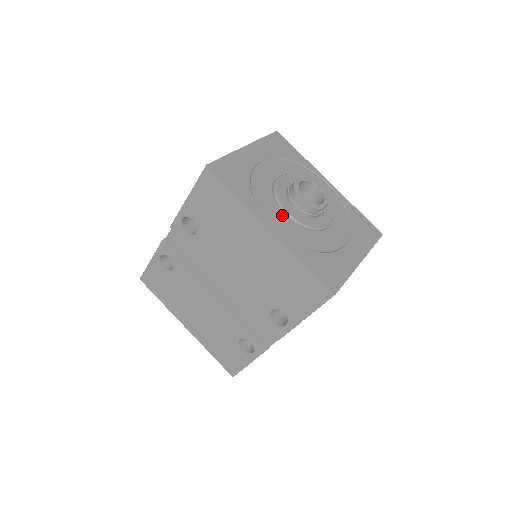
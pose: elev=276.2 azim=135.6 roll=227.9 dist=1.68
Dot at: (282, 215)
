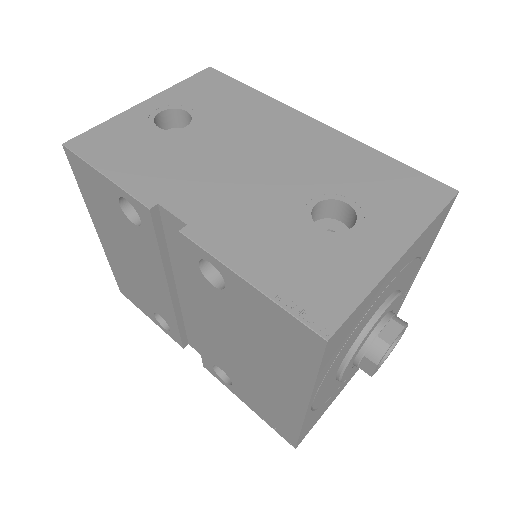
Dot at: (335, 374)
